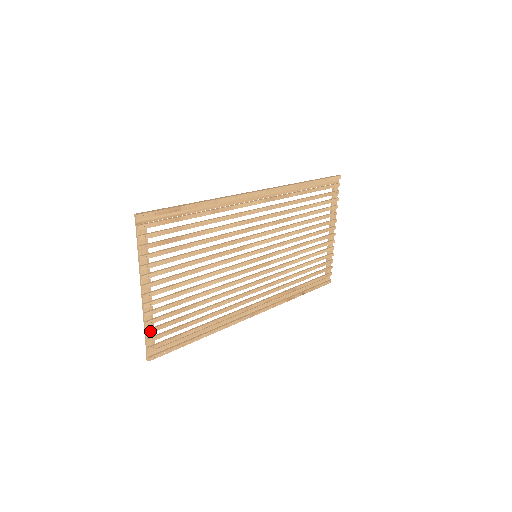
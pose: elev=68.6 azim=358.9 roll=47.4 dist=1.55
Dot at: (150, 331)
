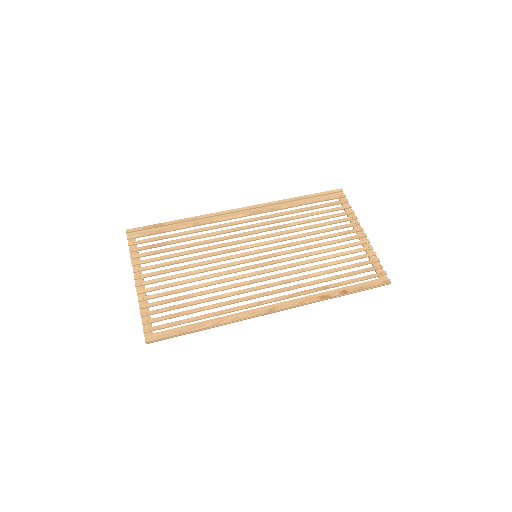
Dot at: (144, 314)
